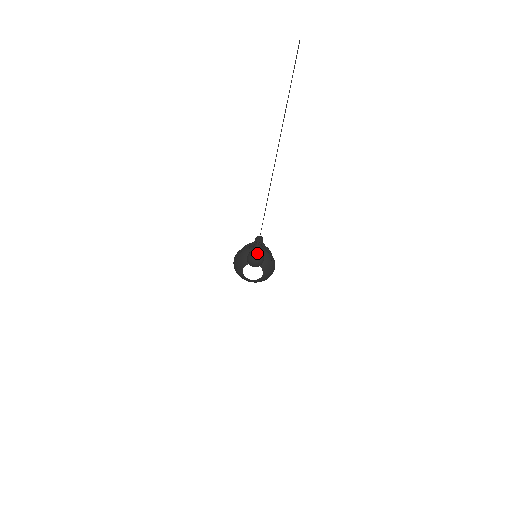
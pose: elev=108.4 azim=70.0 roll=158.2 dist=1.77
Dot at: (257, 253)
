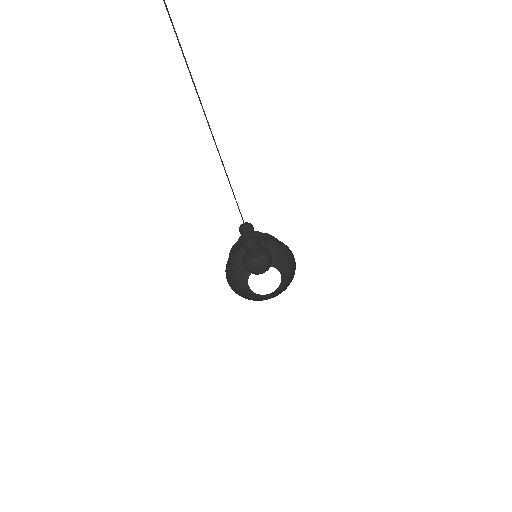
Dot at: (249, 251)
